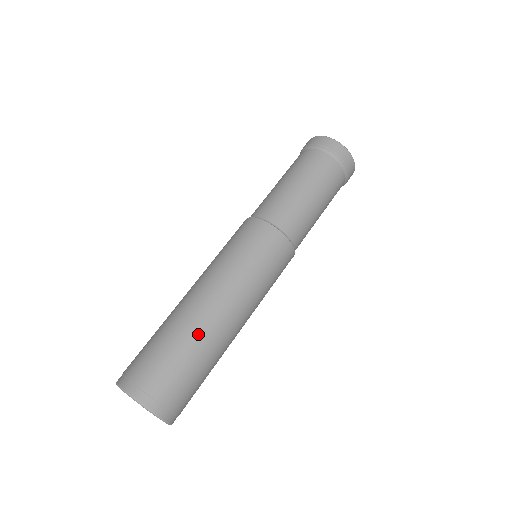
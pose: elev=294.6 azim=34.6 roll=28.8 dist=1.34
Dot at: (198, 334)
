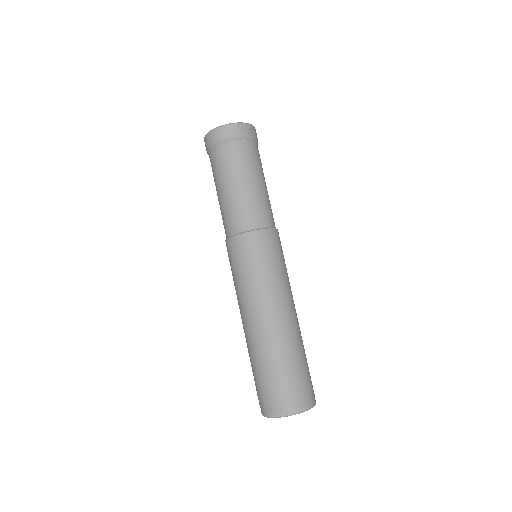
Dot at: (262, 349)
